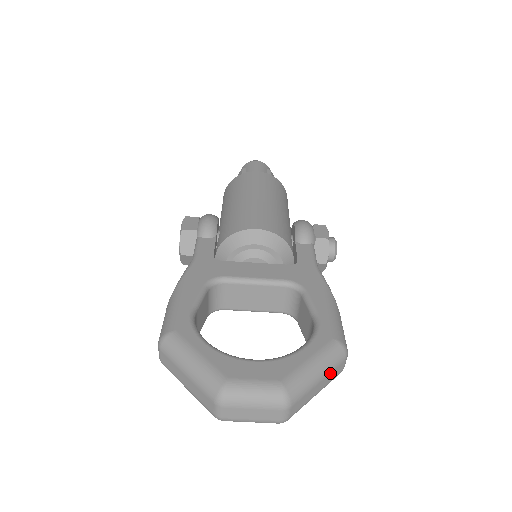
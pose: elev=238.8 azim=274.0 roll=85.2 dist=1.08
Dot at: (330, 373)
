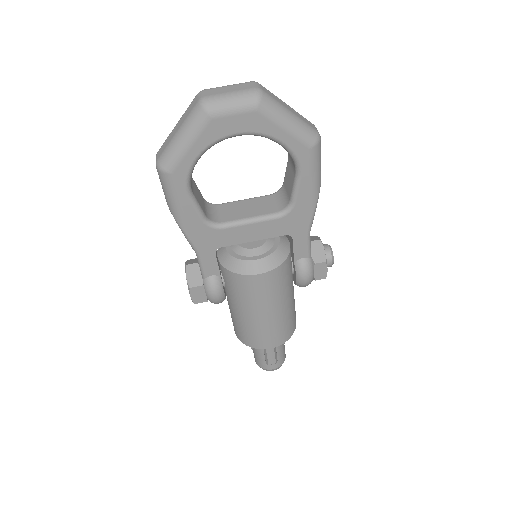
Dot at: (298, 114)
